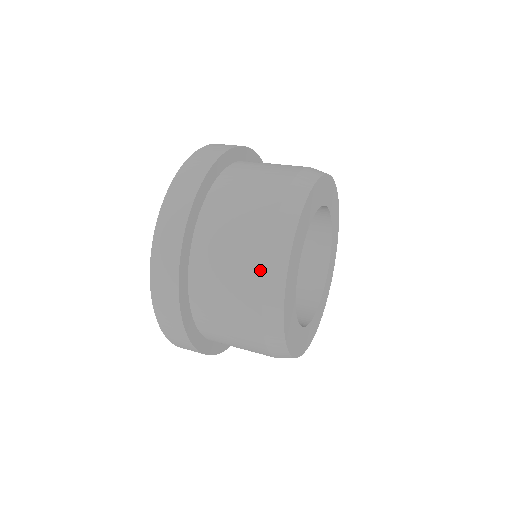
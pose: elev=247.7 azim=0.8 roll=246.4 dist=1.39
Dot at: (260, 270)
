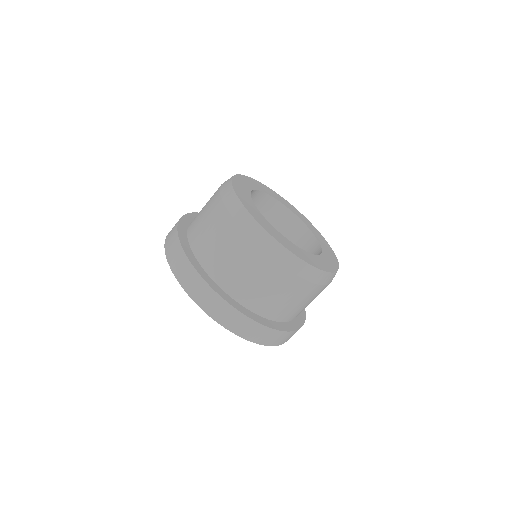
Dot at: (239, 231)
